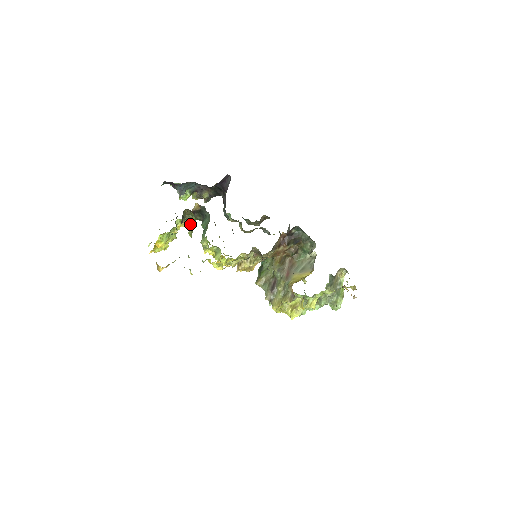
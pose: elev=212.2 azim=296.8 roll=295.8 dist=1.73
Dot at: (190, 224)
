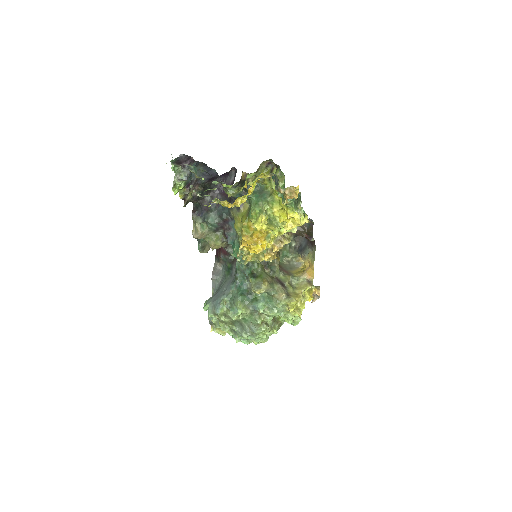
Dot at: occluded
